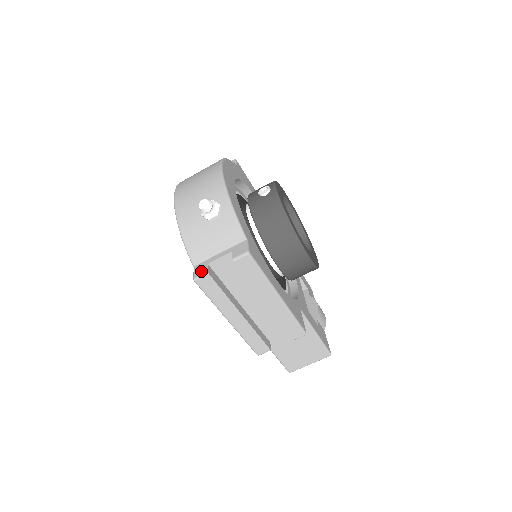
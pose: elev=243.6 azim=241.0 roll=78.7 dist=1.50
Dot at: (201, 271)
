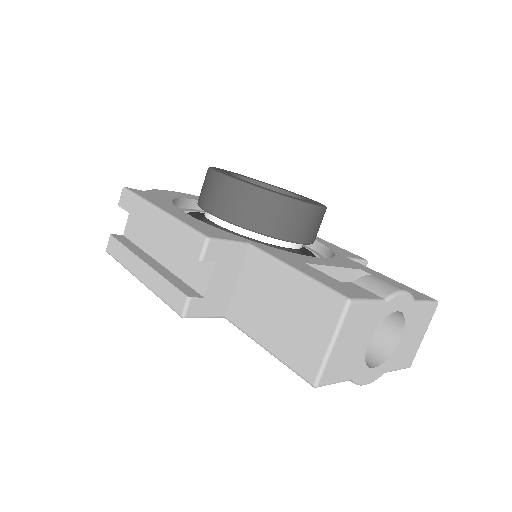
Dot at: occluded
